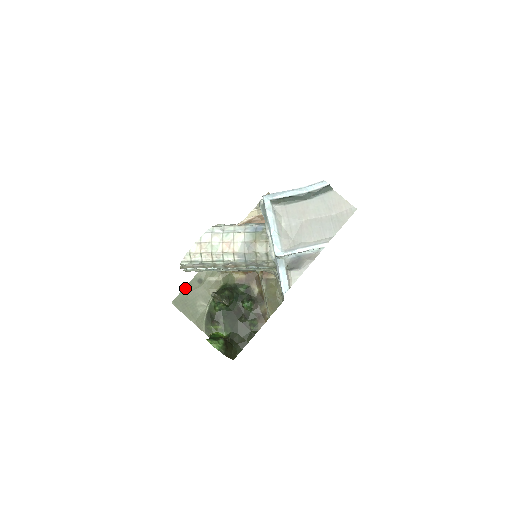
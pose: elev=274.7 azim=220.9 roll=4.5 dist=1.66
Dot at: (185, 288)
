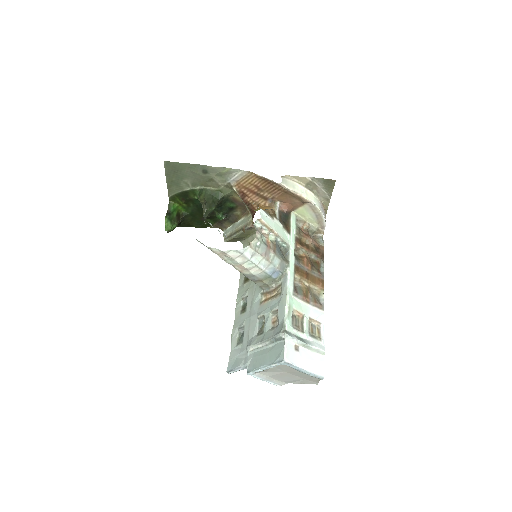
Dot at: (187, 164)
